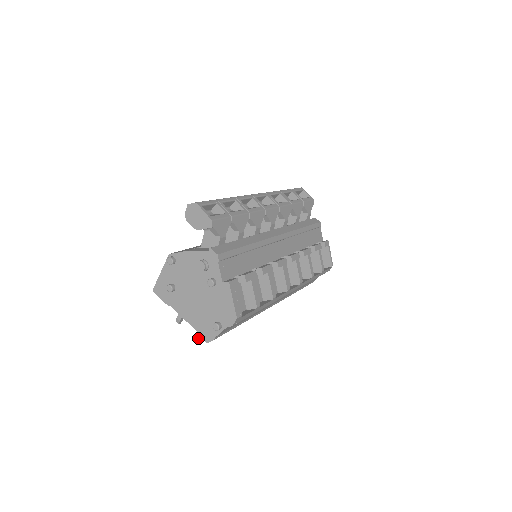
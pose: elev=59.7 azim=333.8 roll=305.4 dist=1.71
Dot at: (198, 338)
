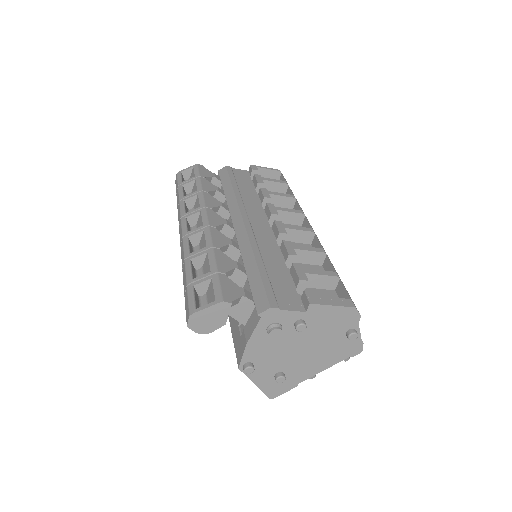
Dot at: occluded
